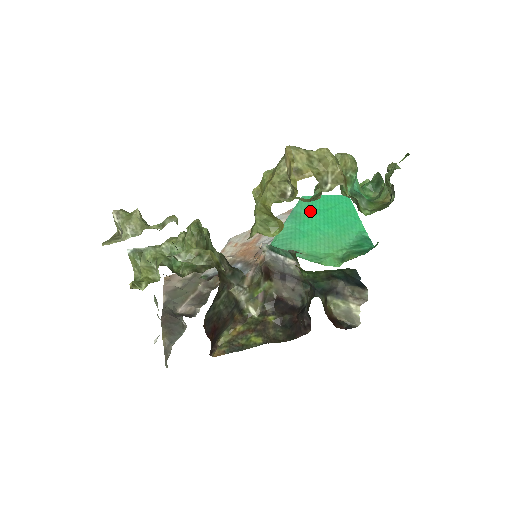
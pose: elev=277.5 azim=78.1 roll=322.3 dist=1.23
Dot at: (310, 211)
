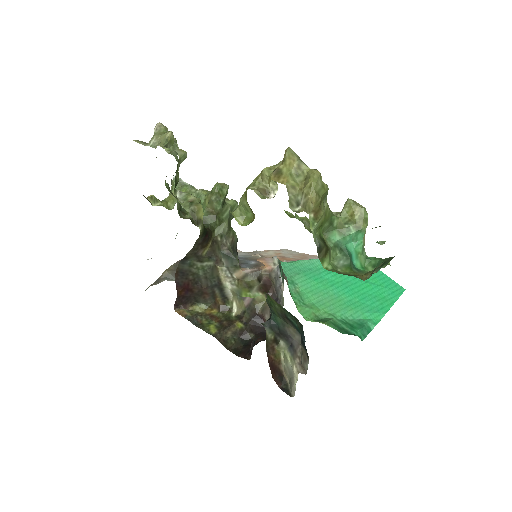
Dot at: occluded
